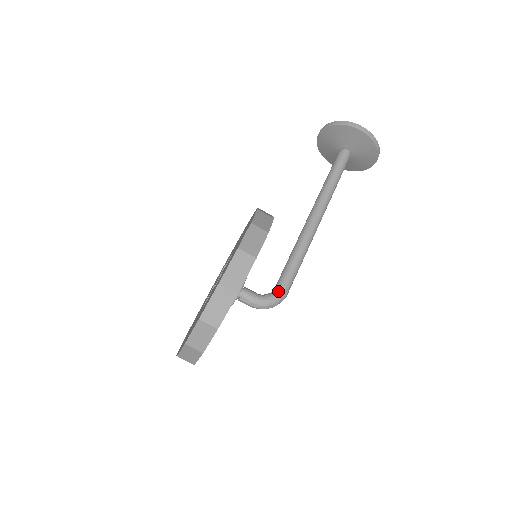
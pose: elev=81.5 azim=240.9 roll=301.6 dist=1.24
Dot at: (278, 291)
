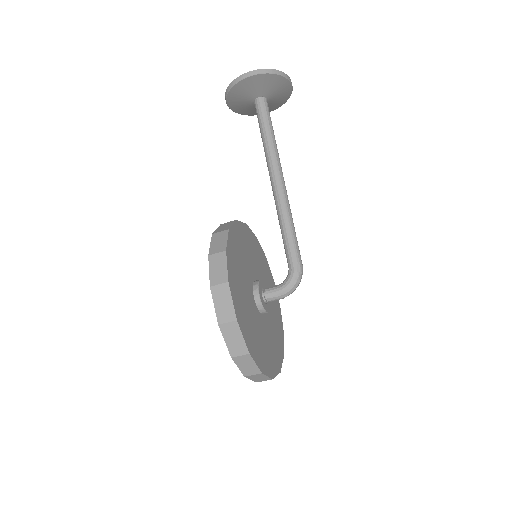
Dot at: (291, 270)
